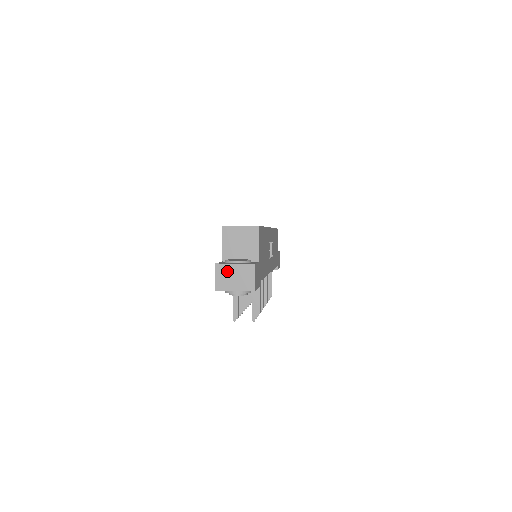
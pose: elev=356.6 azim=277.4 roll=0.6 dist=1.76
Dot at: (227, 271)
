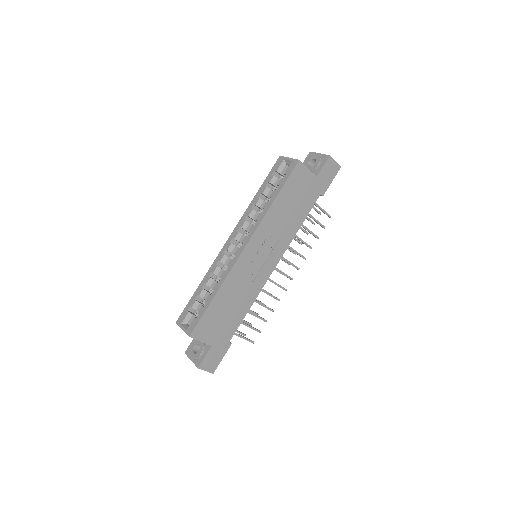
Dot at: occluded
